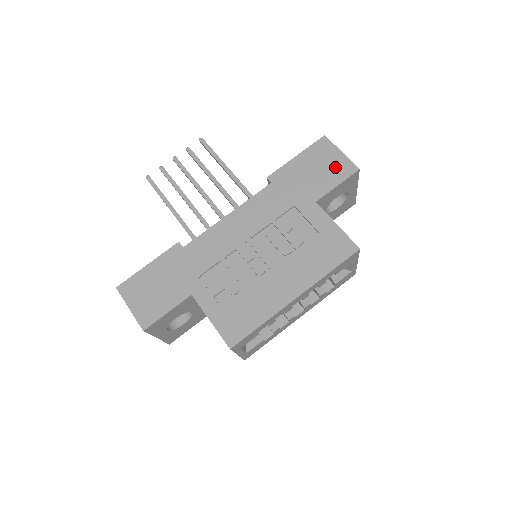
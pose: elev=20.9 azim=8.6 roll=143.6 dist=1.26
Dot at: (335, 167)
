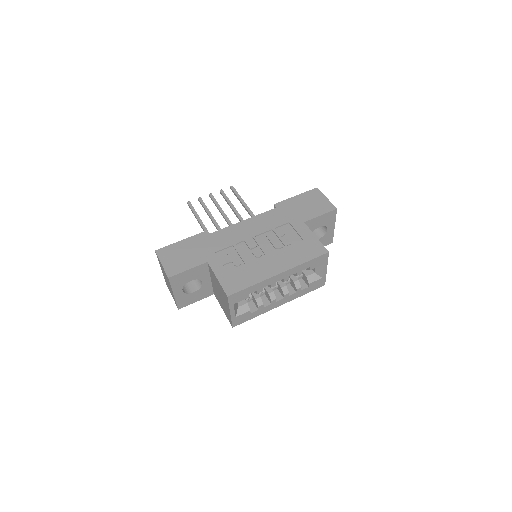
Dot at: (321, 205)
